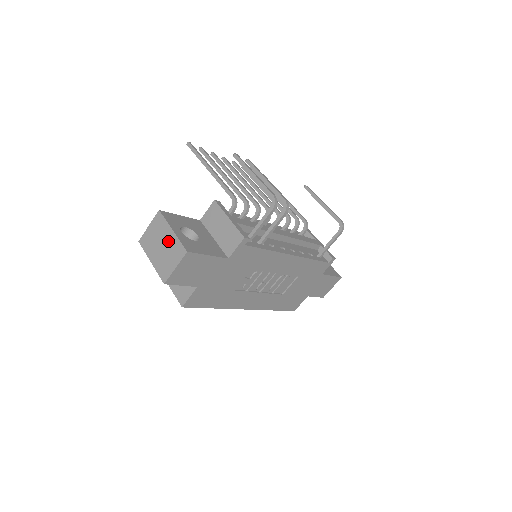
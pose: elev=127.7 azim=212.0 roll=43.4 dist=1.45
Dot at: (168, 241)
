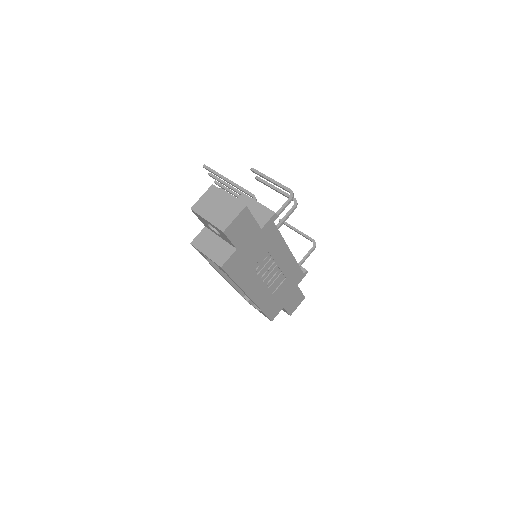
Dot at: (225, 202)
